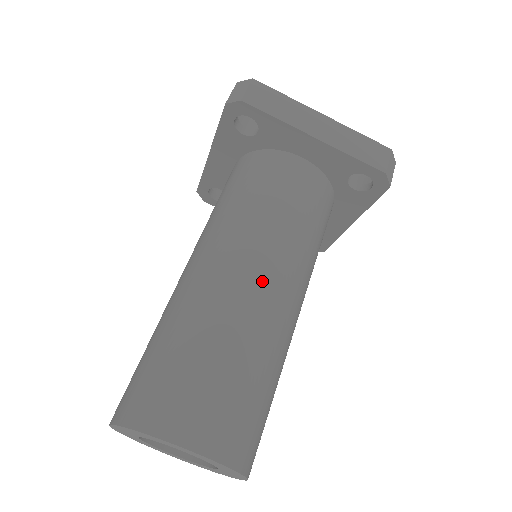
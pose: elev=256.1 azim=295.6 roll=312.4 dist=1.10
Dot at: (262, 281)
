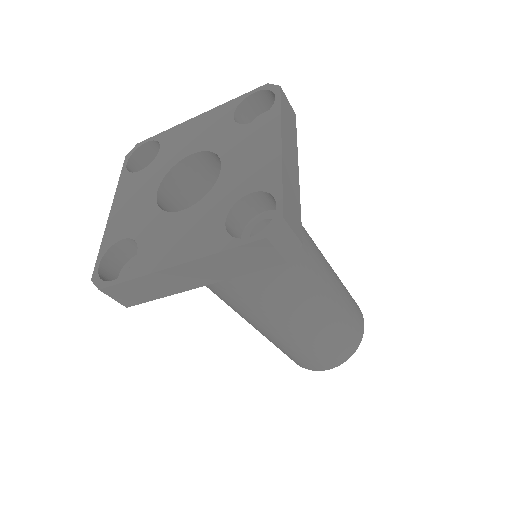
Dot at: (283, 325)
